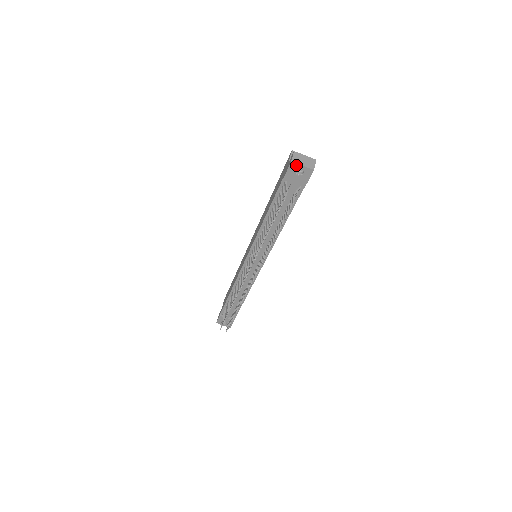
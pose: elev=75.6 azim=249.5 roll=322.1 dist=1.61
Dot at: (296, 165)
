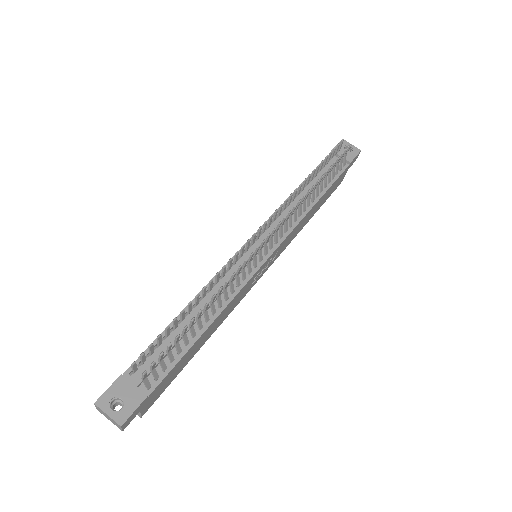
Dot at: (346, 143)
